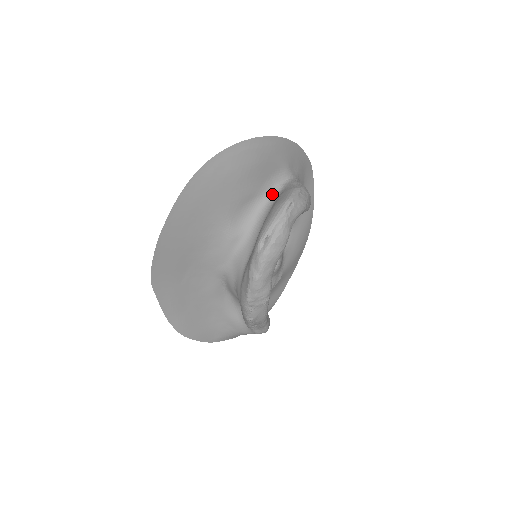
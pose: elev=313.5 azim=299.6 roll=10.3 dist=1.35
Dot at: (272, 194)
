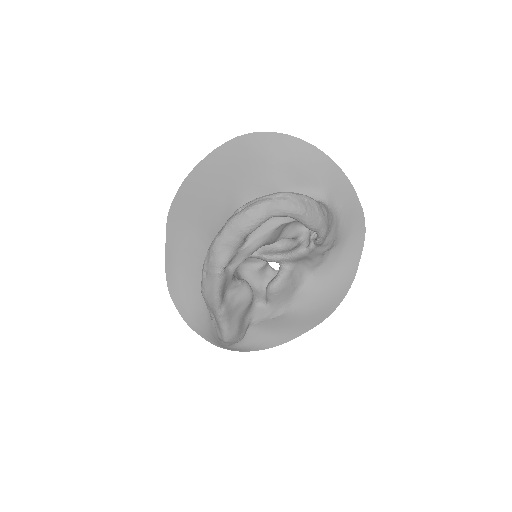
Dot at: occluded
